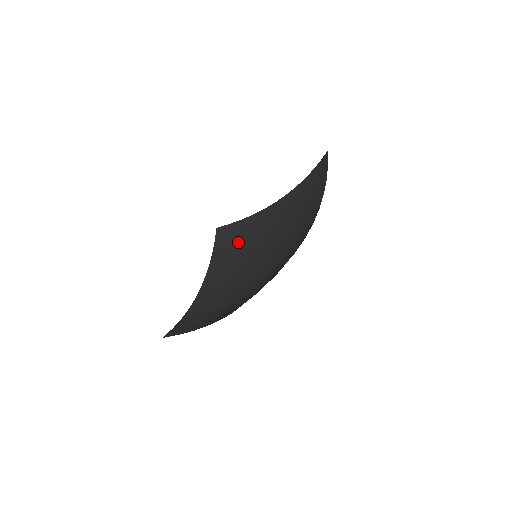
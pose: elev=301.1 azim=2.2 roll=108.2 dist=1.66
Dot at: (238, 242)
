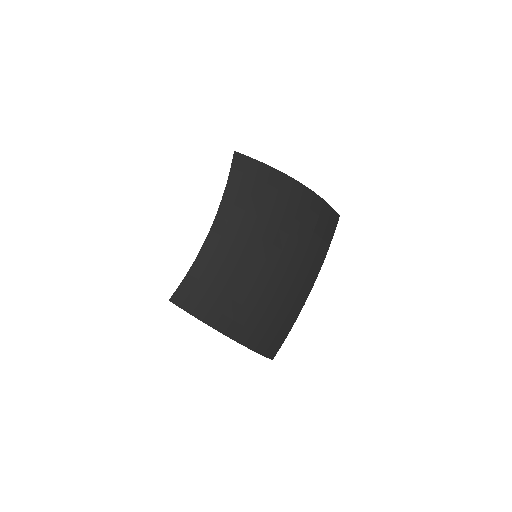
Dot at: (207, 285)
